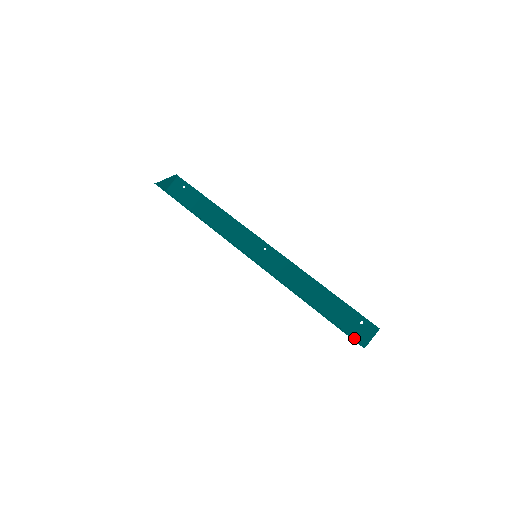
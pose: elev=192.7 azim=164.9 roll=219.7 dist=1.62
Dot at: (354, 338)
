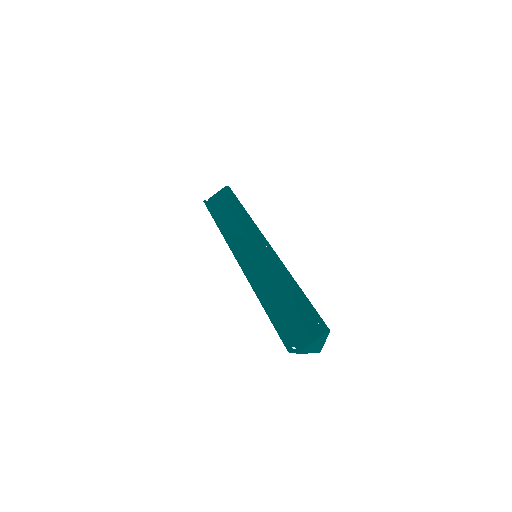
Dot at: occluded
